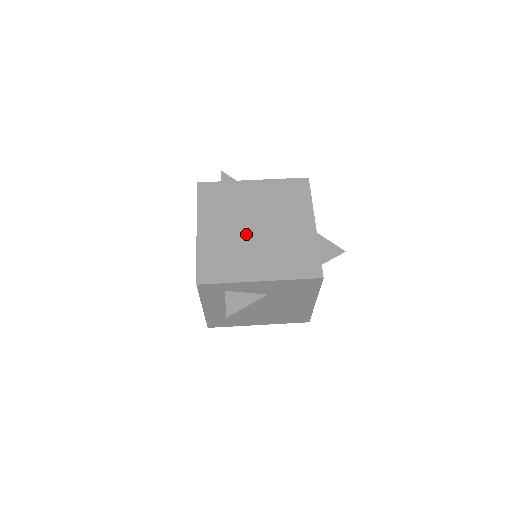
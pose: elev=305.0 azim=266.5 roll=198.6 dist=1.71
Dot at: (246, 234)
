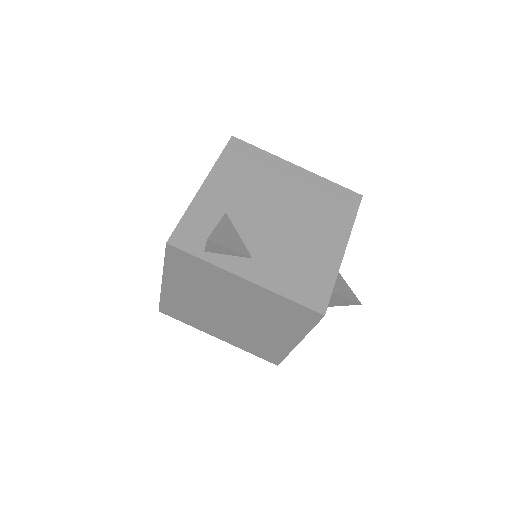
Dot at: (216, 311)
